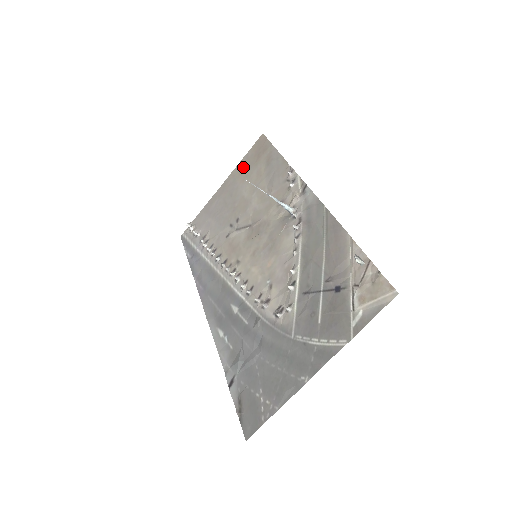
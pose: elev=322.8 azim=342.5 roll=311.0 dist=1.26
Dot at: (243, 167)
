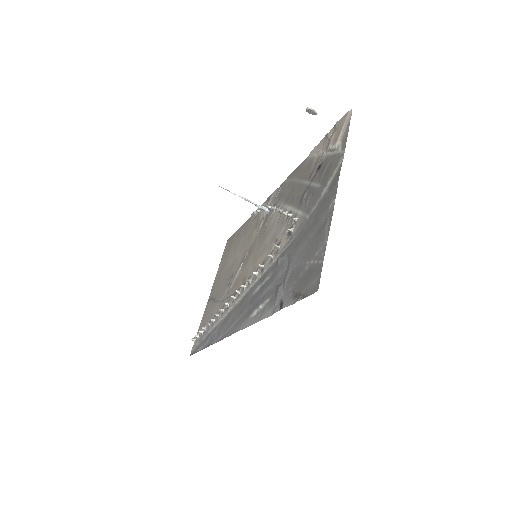
Dot at: (222, 264)
